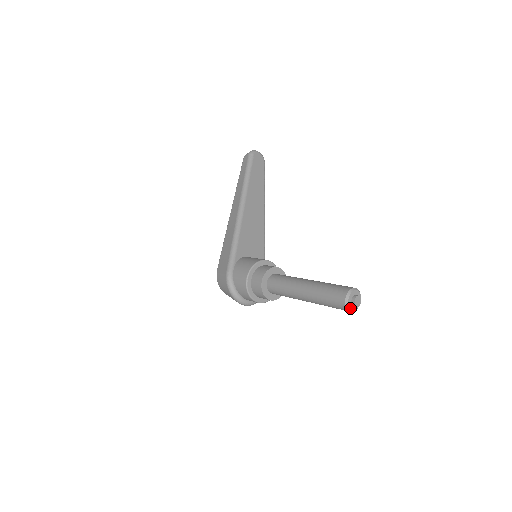
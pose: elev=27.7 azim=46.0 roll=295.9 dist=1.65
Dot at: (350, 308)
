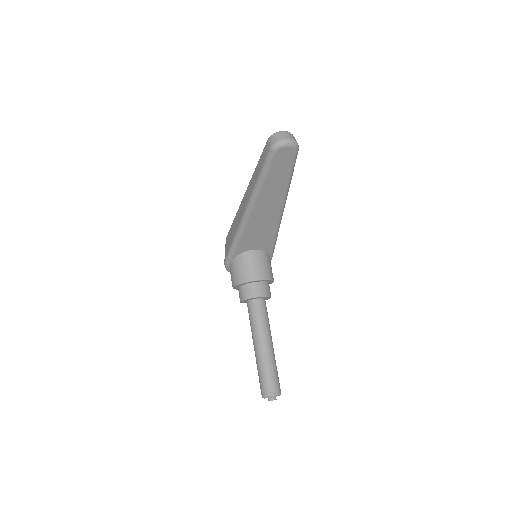
Dot at: occluded
